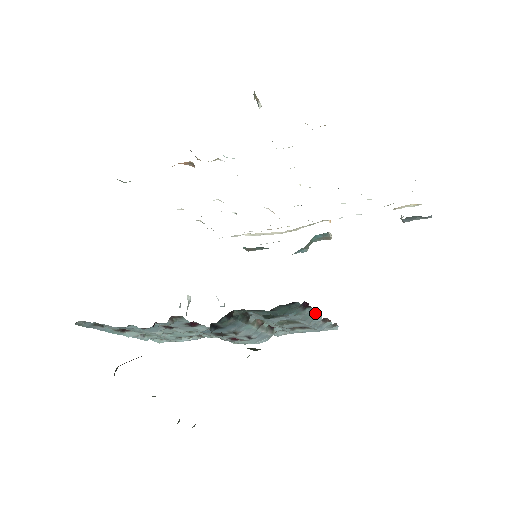
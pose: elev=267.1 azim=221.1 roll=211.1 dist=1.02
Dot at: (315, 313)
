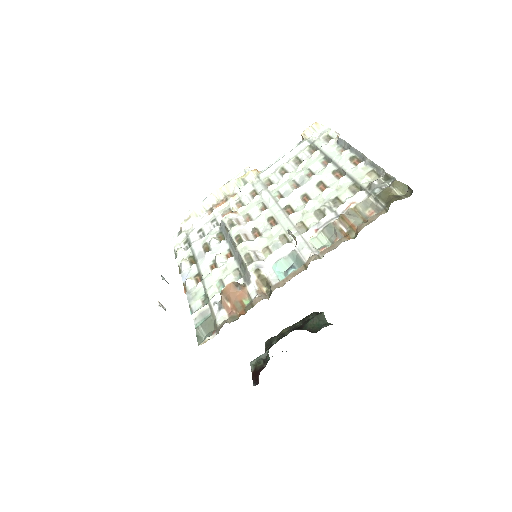
Dot at: occluded
